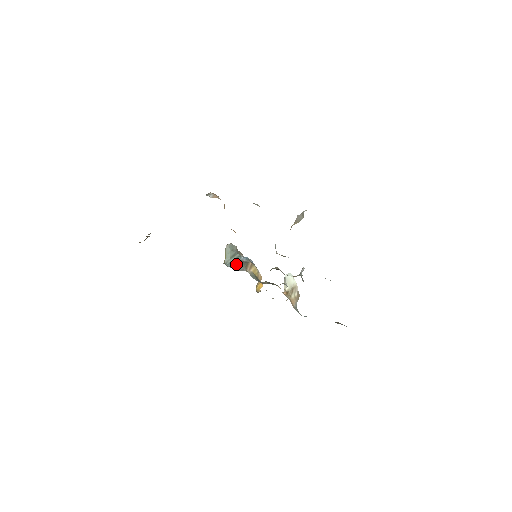
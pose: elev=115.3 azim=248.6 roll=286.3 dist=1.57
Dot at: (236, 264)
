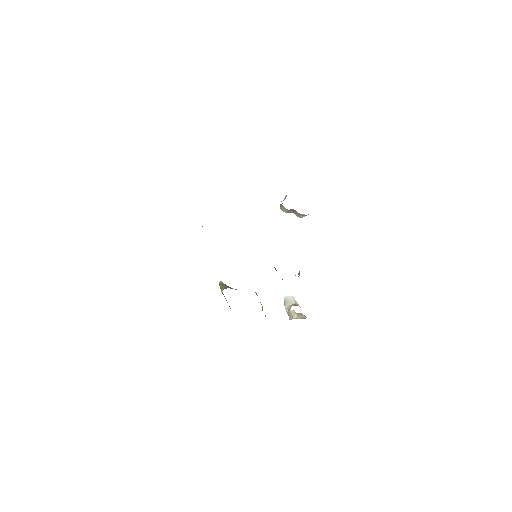
Dot at: occluded
